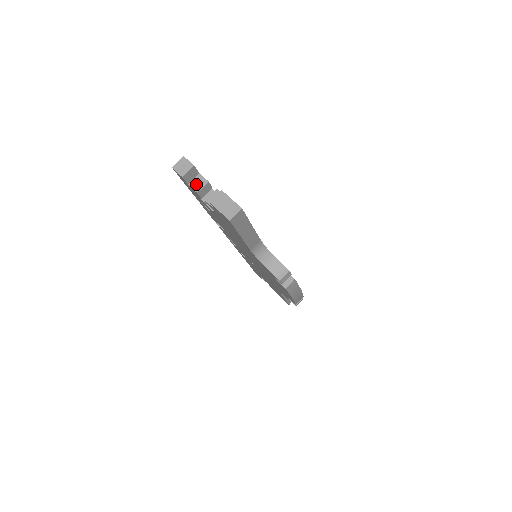
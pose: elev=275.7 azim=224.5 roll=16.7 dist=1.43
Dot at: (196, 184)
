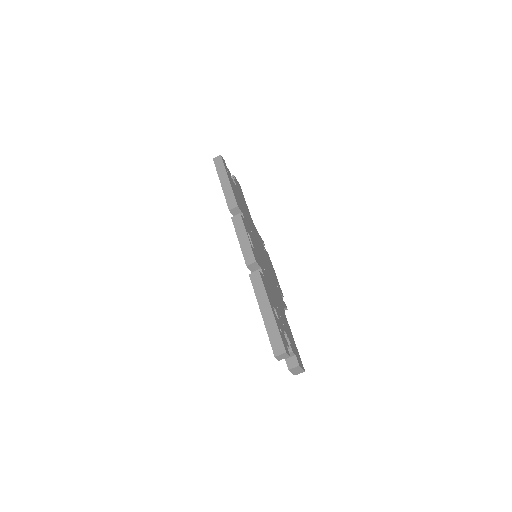
Dot at: occluded
